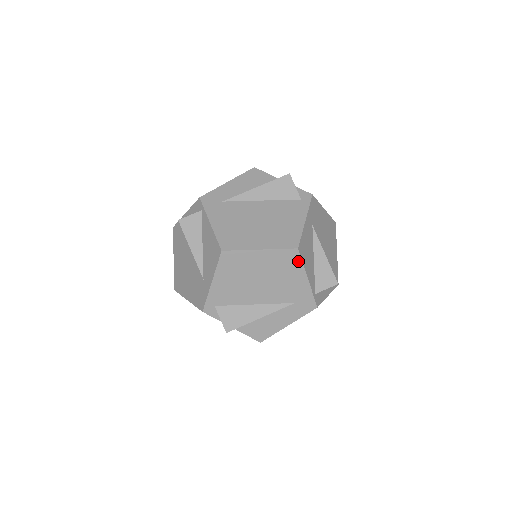
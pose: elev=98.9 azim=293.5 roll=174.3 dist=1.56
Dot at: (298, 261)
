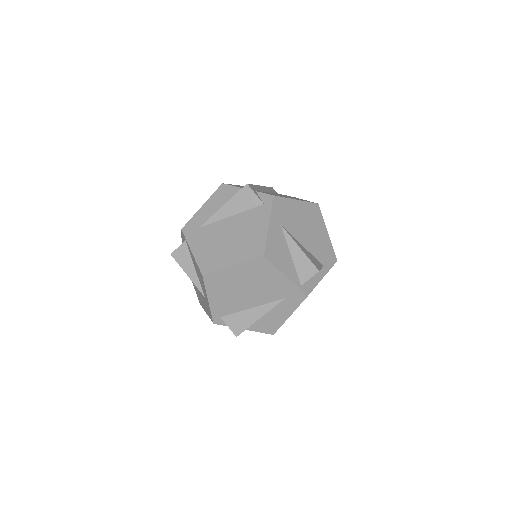
Dot at: (270, 265)
